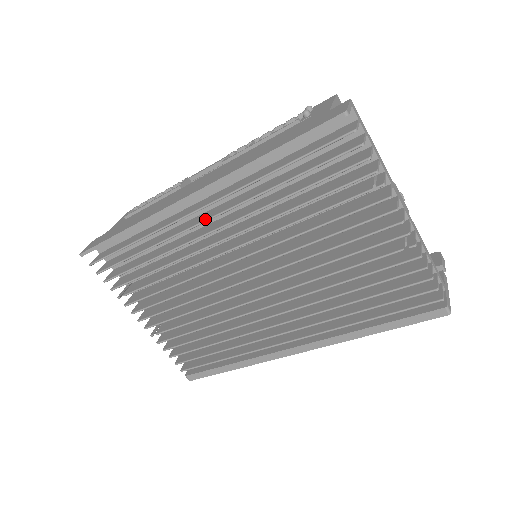
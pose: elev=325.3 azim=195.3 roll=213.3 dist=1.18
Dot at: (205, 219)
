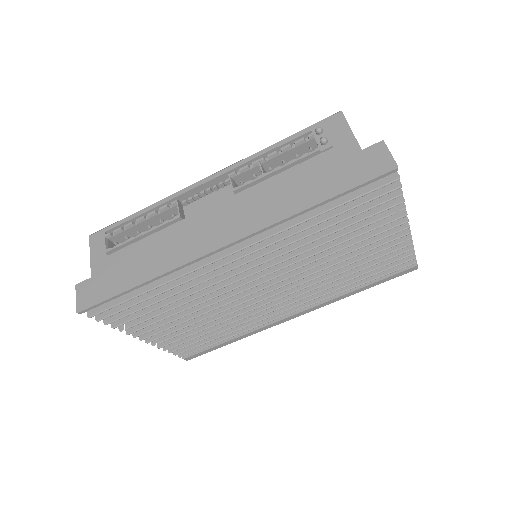
Dot at: (237, 257)
